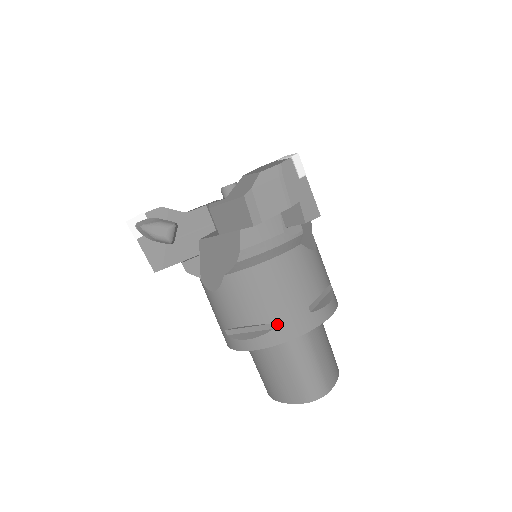
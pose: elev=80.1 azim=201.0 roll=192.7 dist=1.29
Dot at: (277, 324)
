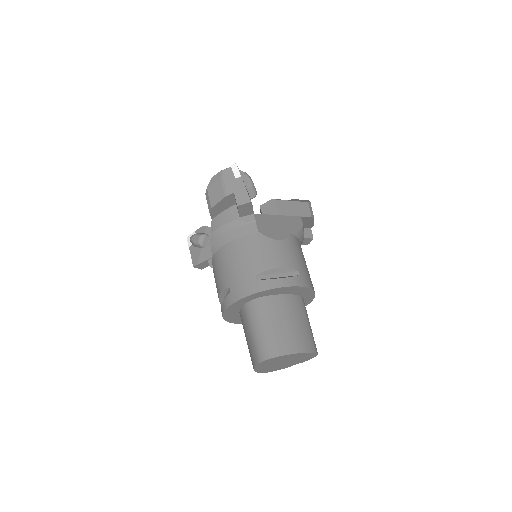
Dot at: (232, 288)
